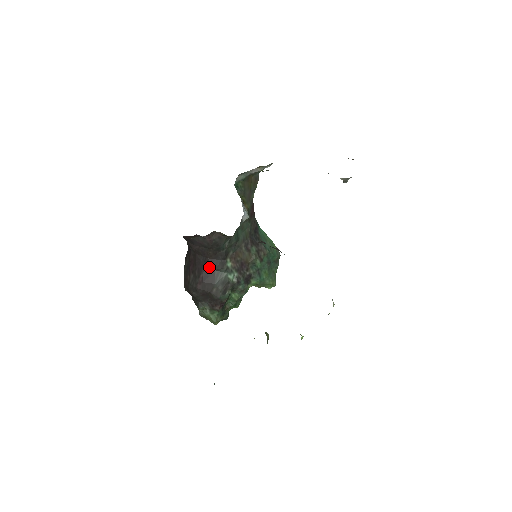
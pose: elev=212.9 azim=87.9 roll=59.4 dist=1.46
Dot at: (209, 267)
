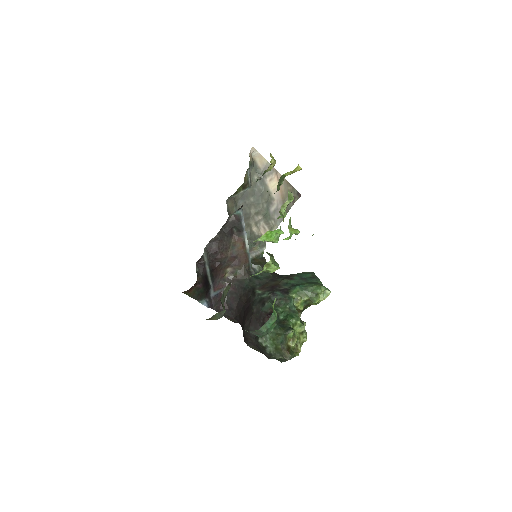
Dot at: (247, 307)
